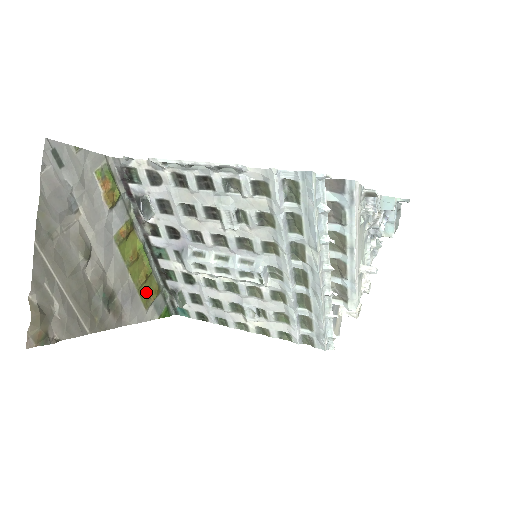
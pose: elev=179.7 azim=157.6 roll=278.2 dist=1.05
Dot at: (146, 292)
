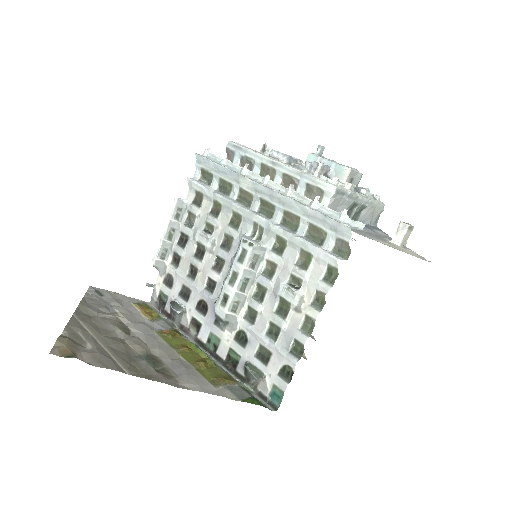
Dot at: (210, 374)
